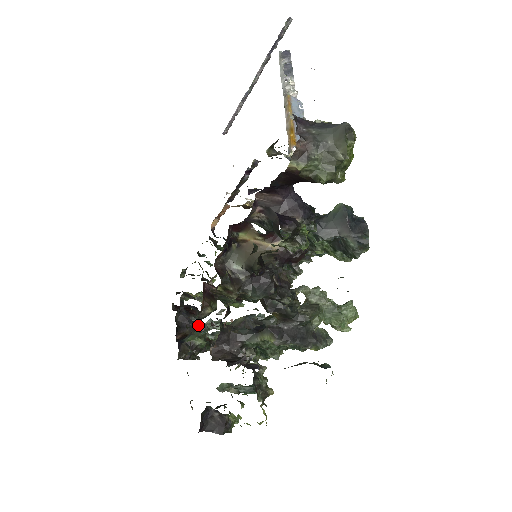
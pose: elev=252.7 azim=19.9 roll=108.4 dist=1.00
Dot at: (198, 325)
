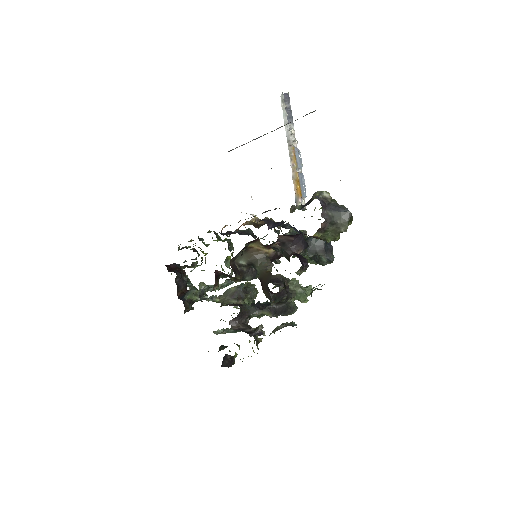
Dot at: (187, 281)
